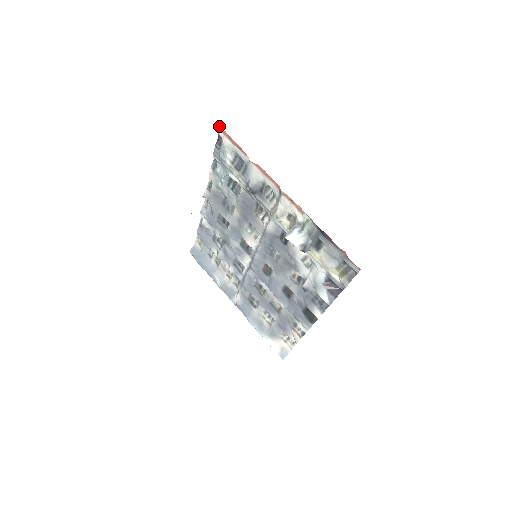
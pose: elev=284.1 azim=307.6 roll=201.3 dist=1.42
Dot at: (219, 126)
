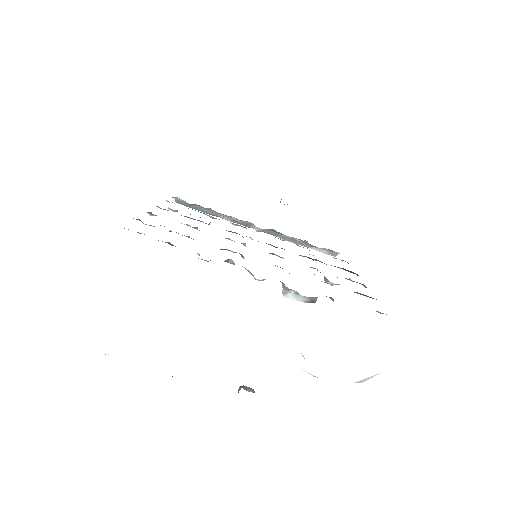
Dot at: occluded
